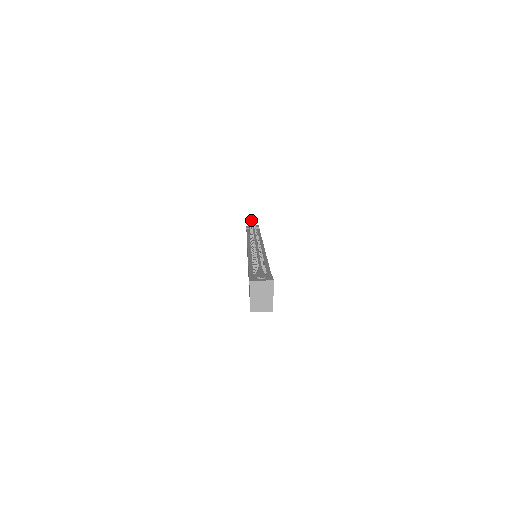
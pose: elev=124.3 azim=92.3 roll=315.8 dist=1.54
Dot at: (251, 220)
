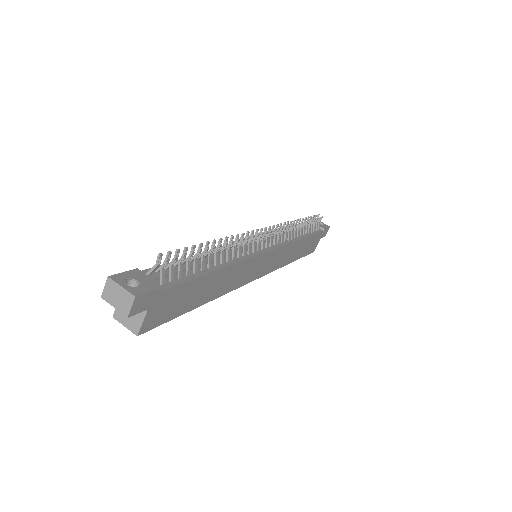
Dot at: occluded
